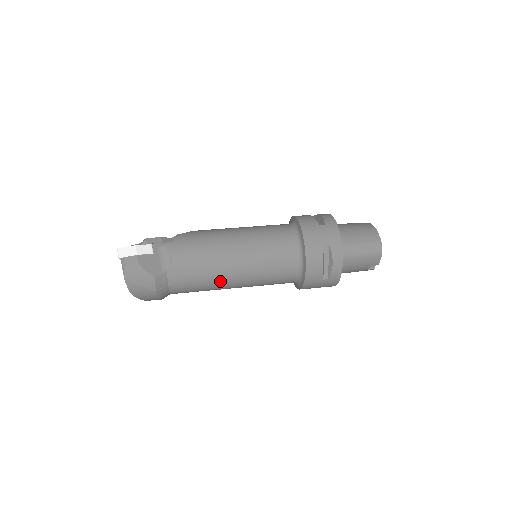
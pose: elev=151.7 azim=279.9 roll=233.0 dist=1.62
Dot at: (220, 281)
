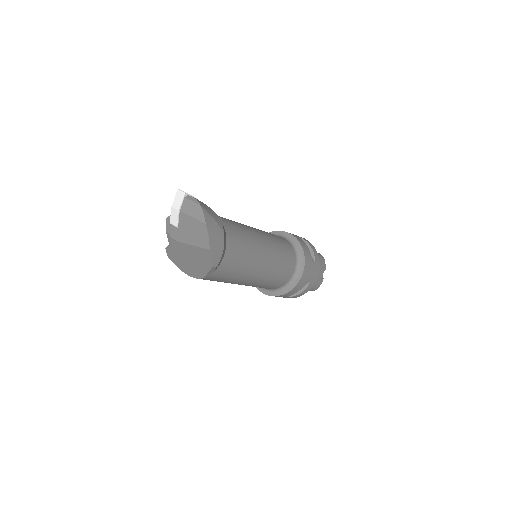
Dot at: (257, 246)
